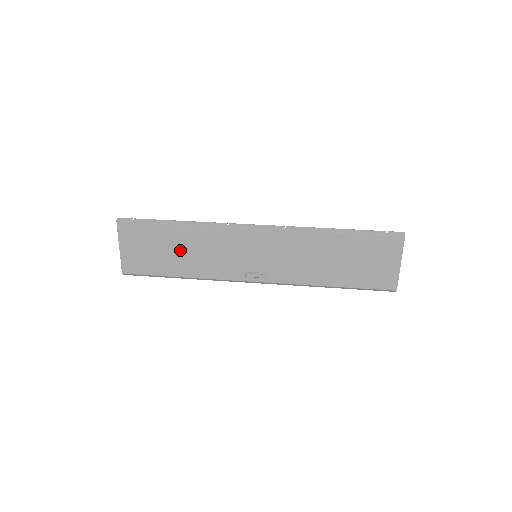
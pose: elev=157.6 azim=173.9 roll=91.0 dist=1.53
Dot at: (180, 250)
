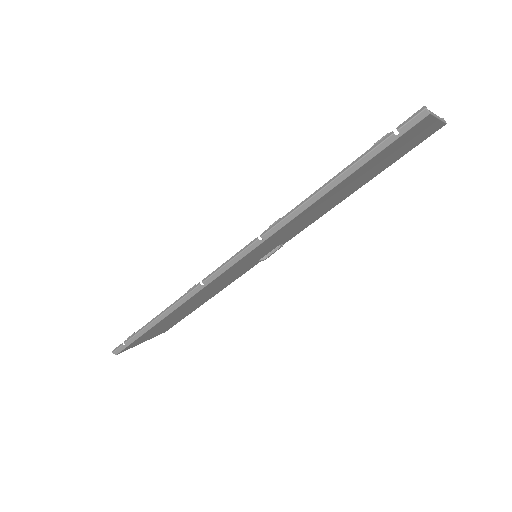
Dot at: (187, 309)
